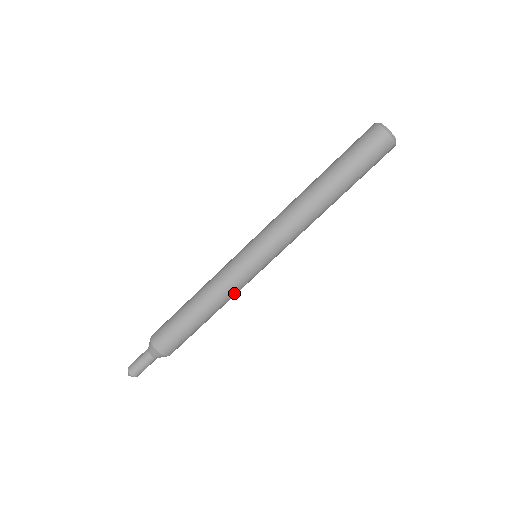
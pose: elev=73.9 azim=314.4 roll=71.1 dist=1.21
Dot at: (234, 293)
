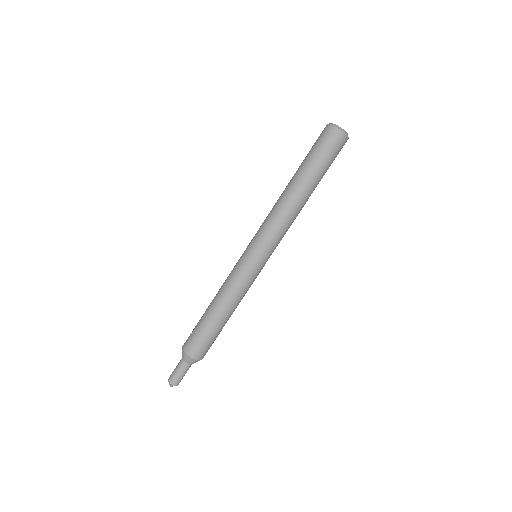
Dot at: (239, 289)
